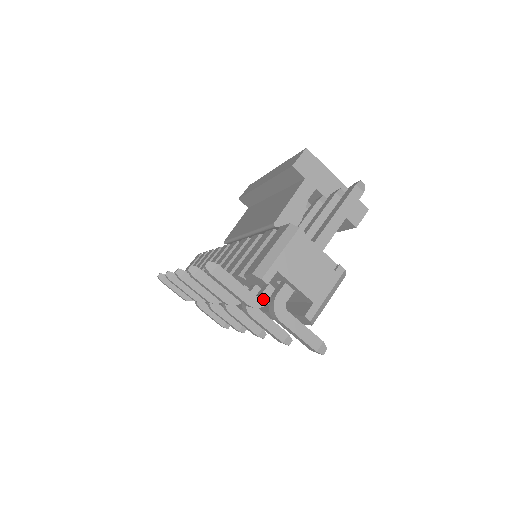
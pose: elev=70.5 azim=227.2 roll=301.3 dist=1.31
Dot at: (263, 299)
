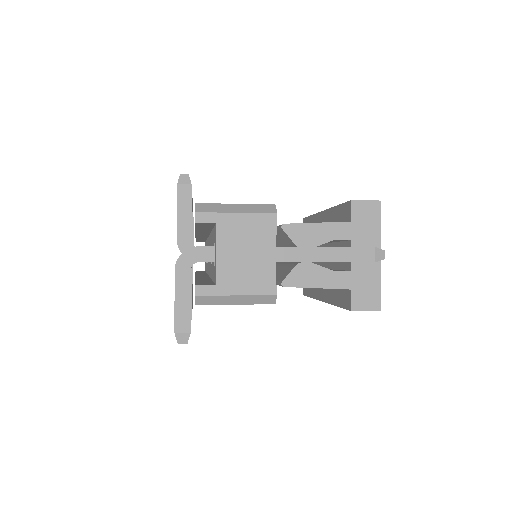
Dot at: occluded
